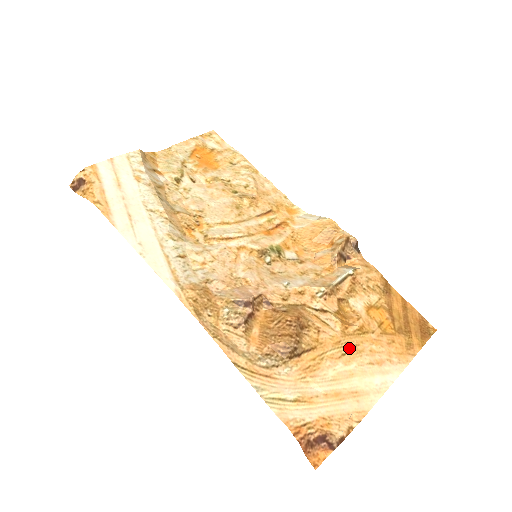
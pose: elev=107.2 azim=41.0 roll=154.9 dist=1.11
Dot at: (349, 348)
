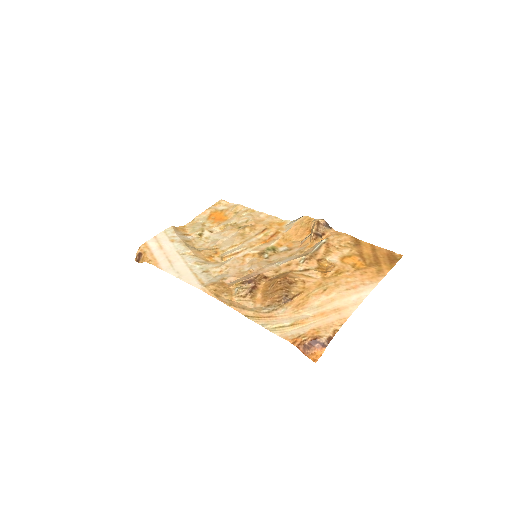
Dot at: (329, 285)
